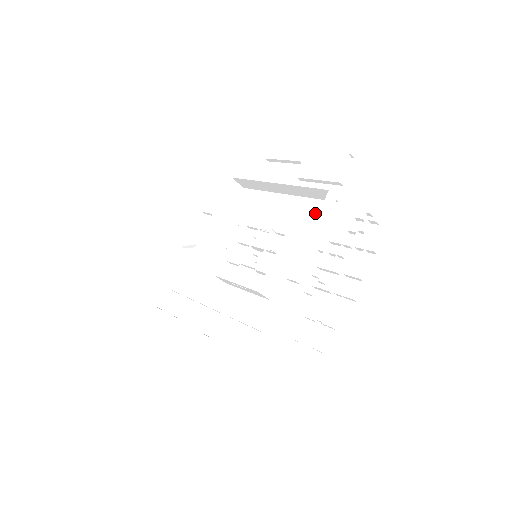
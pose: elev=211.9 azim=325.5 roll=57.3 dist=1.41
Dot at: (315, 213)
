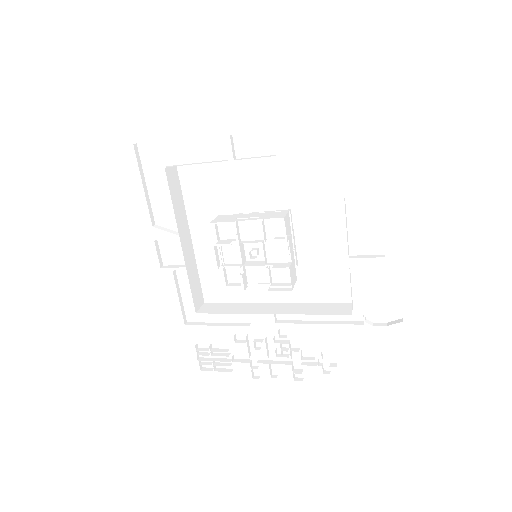
Dot at: (334, 282)
